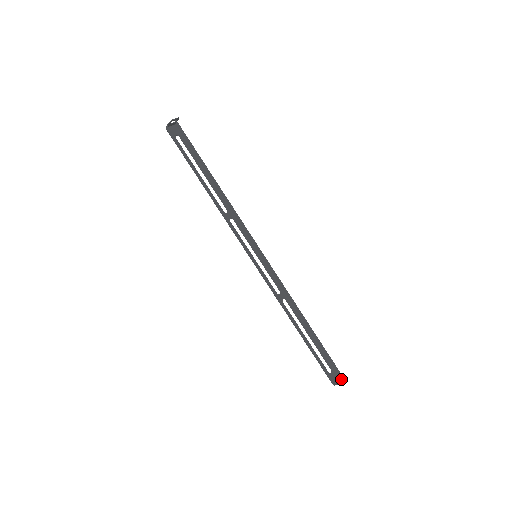
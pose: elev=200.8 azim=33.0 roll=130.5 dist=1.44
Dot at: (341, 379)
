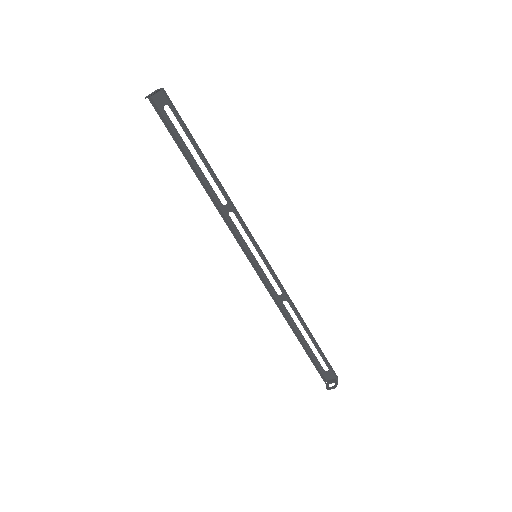
Dot at: (334, 382)
